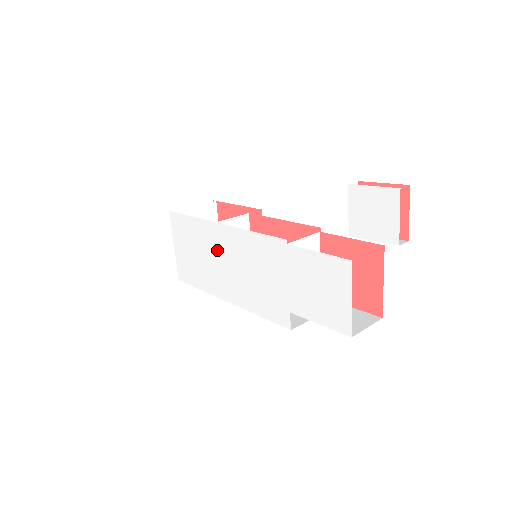
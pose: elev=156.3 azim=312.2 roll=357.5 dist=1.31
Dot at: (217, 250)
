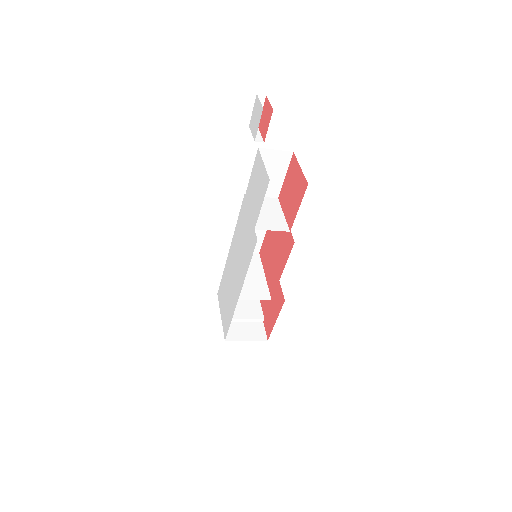
Dot at: (231, 268)
